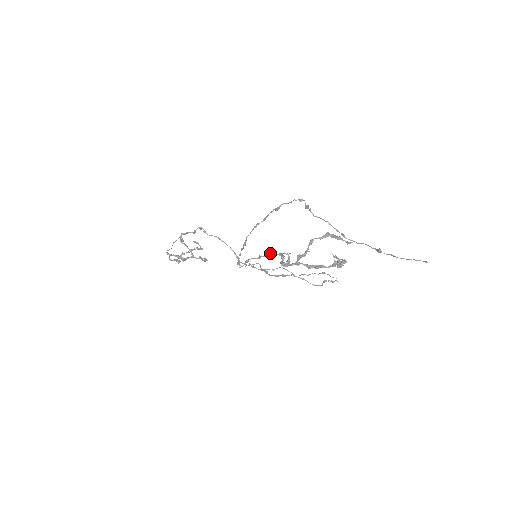
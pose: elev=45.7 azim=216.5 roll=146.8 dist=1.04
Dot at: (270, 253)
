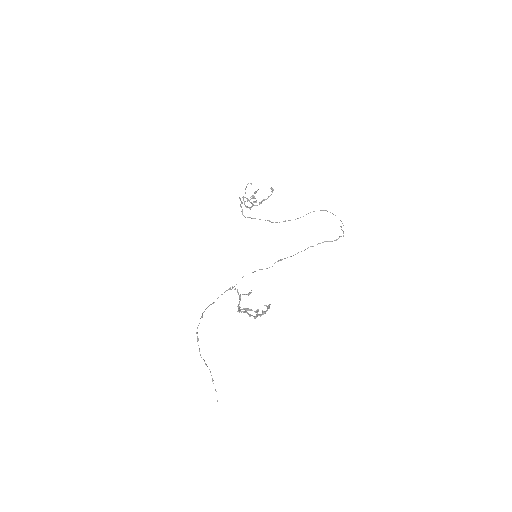
Dot at: (237, 291)
